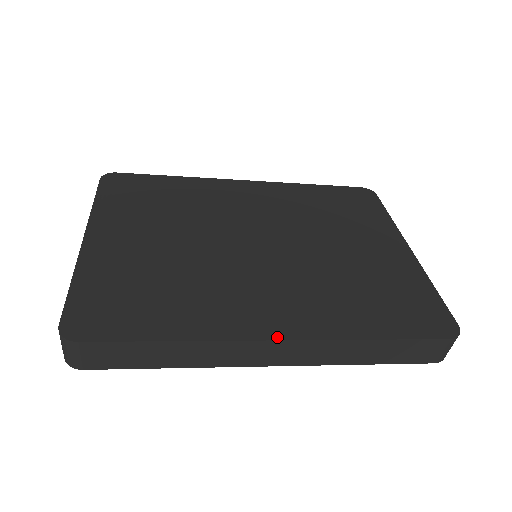
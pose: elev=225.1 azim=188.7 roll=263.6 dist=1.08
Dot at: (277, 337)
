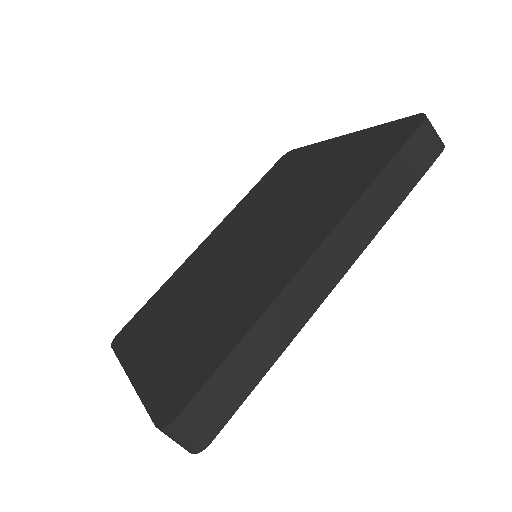
Dot at: (311, 253)
